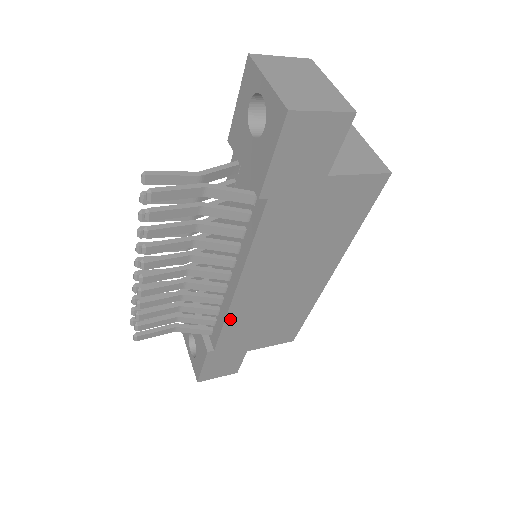
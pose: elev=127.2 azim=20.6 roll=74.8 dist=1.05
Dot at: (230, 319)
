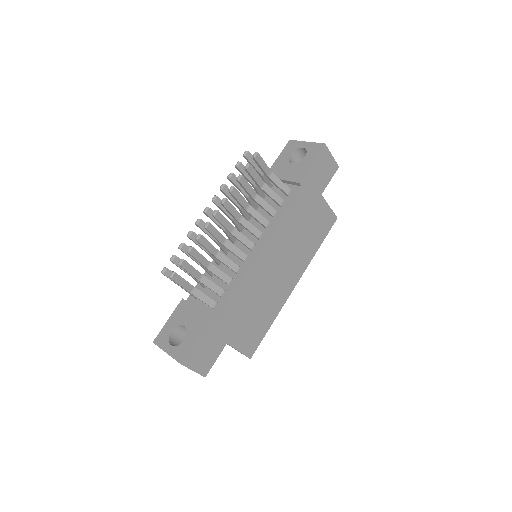
Dot at: (242, 283)
